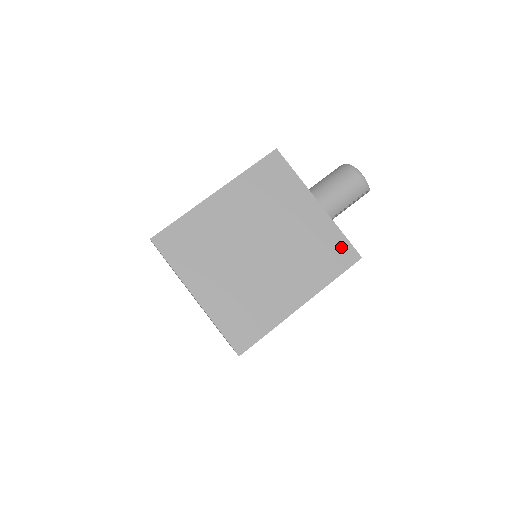
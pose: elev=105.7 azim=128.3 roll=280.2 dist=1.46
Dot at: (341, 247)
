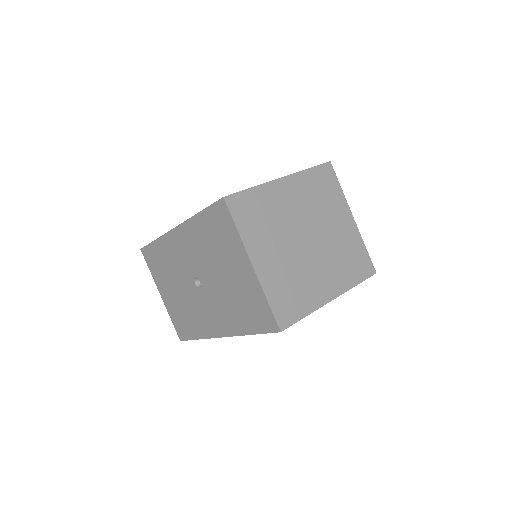
Dot at: (364, 259)
